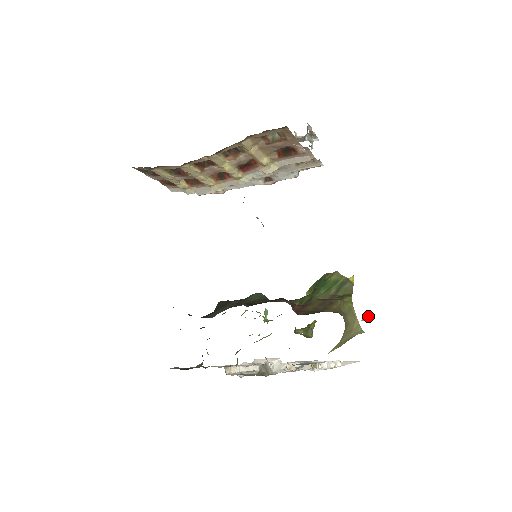
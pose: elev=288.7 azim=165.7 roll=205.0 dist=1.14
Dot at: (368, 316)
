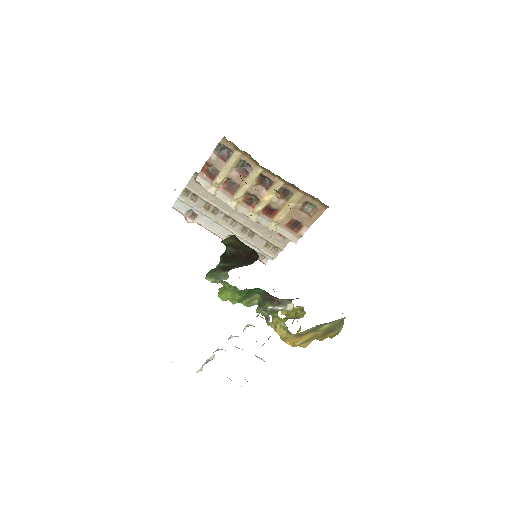
Dot at: occluded
